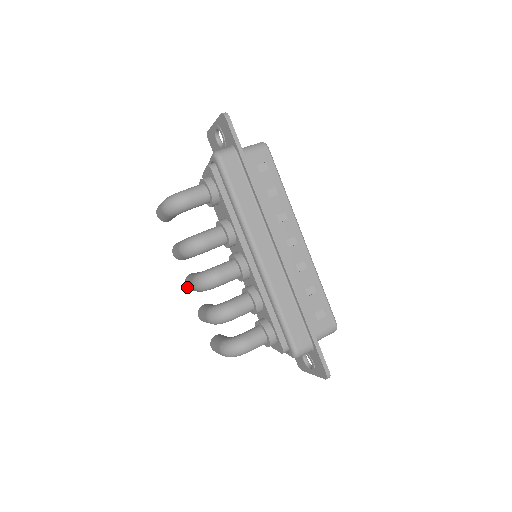
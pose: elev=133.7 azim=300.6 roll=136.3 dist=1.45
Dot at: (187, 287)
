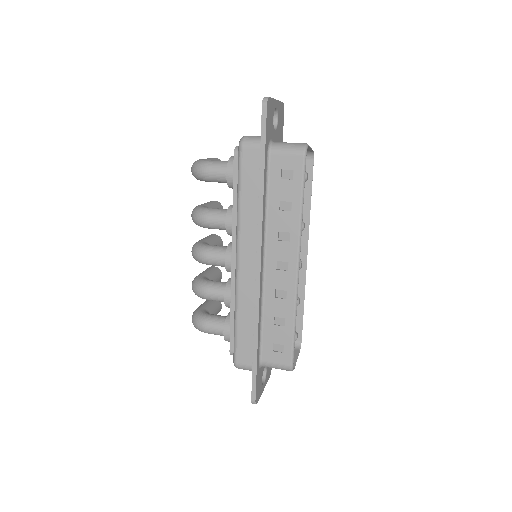
Dot at: occluded
